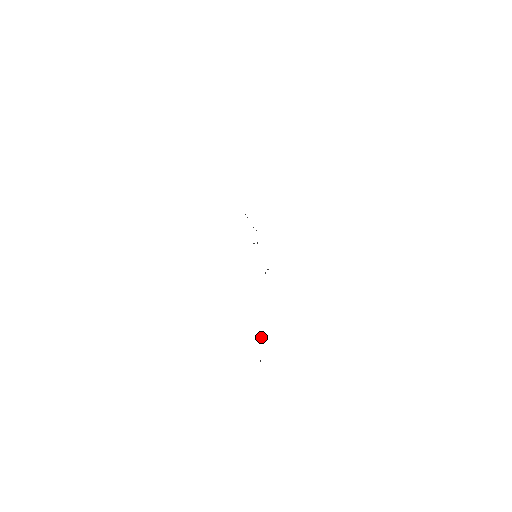
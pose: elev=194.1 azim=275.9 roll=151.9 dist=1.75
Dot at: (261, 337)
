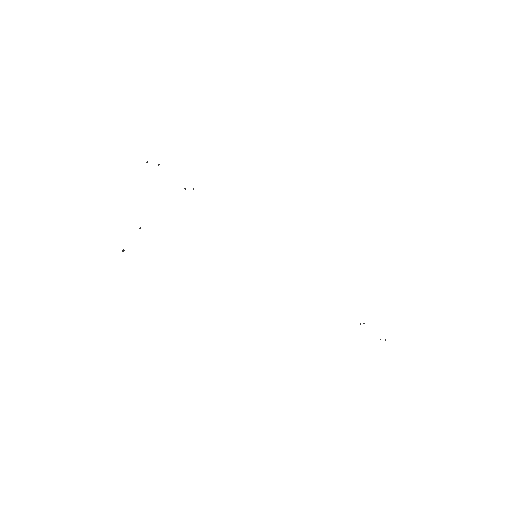
Dot at: occluded
